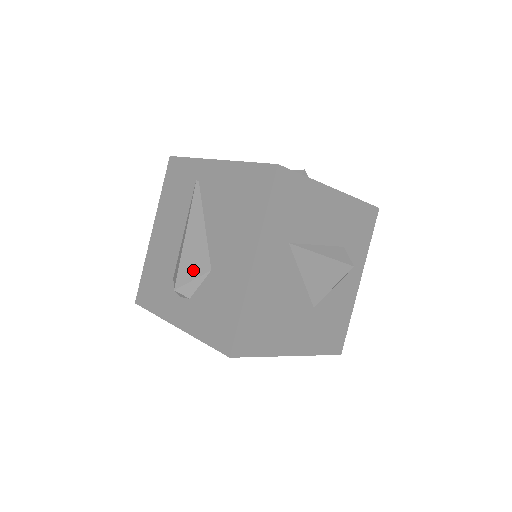
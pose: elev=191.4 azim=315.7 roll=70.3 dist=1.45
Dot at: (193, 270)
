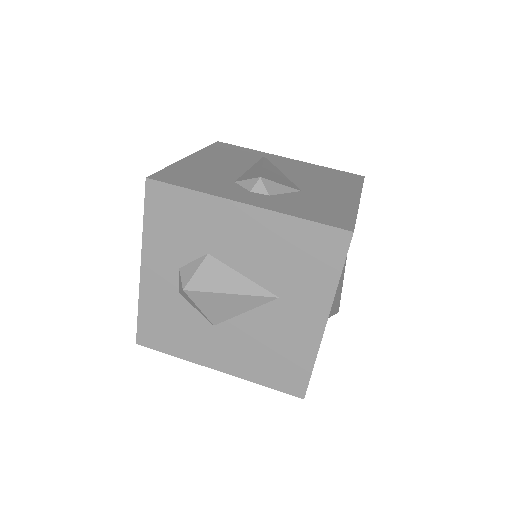
Dot at: (280, 181)
